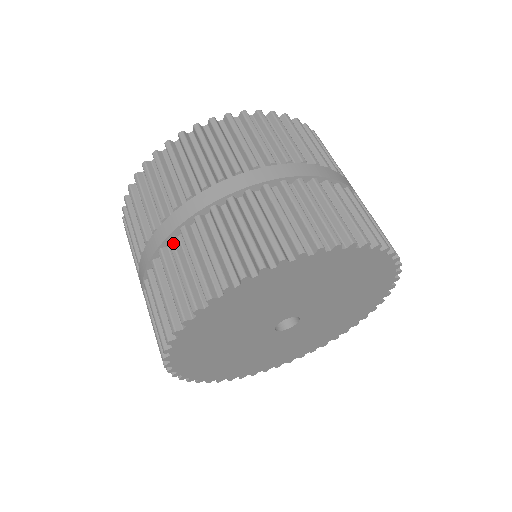
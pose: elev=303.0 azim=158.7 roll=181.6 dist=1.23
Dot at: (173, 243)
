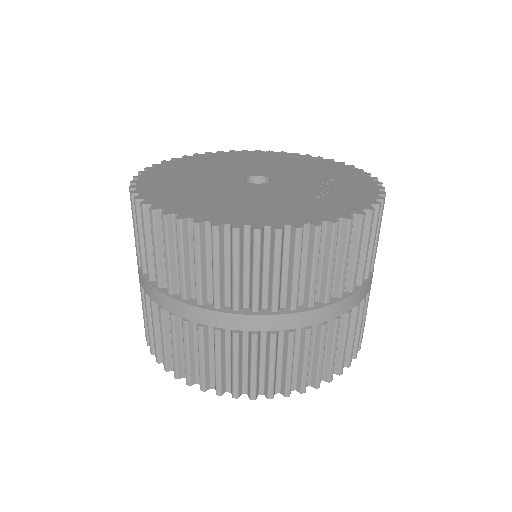
Dot at: (146, 300)
